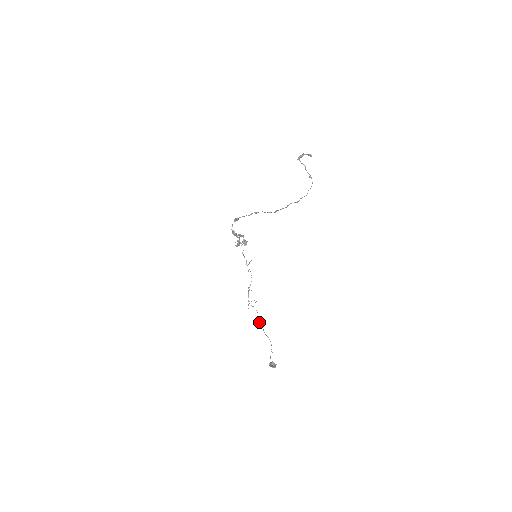
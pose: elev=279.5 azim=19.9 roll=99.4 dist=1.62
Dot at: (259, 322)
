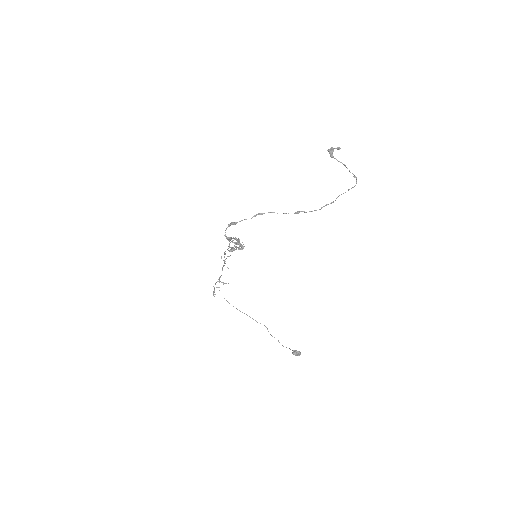
Dot at: occluded
